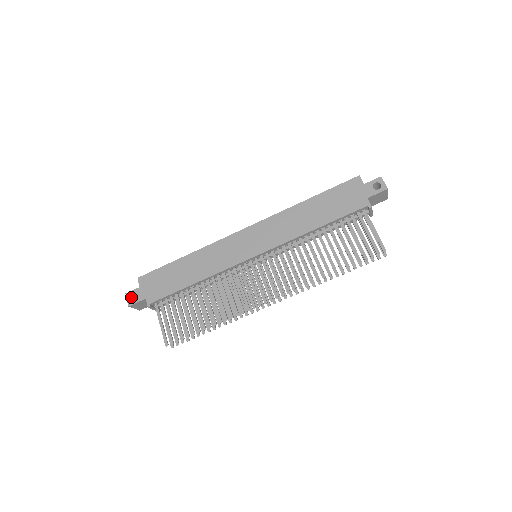
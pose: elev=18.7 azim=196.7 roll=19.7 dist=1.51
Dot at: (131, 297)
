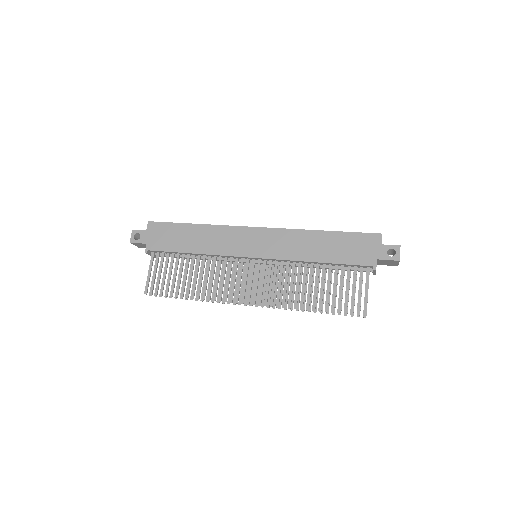
Dot at: (136, 235)
